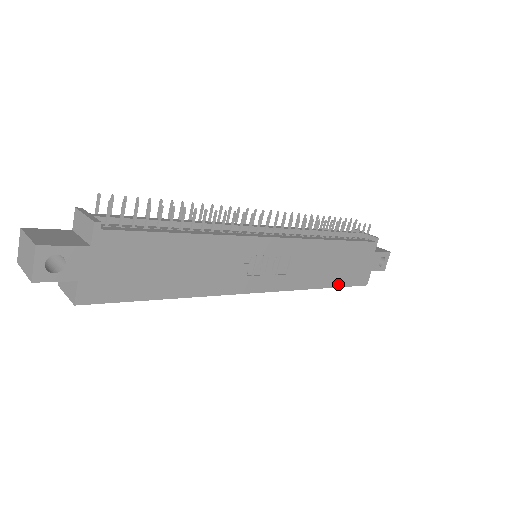
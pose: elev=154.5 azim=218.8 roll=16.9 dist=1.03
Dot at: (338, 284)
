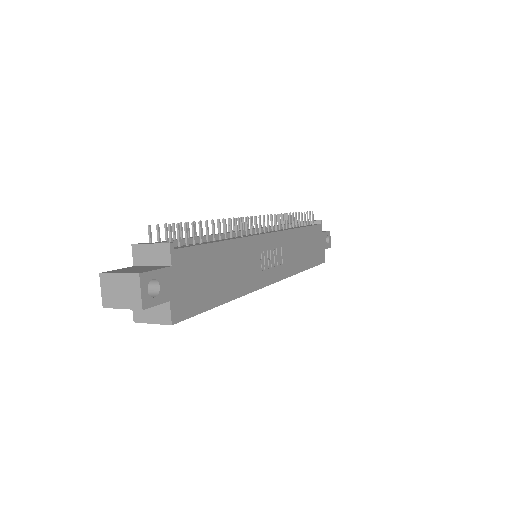
Dot at: (311, 265)
